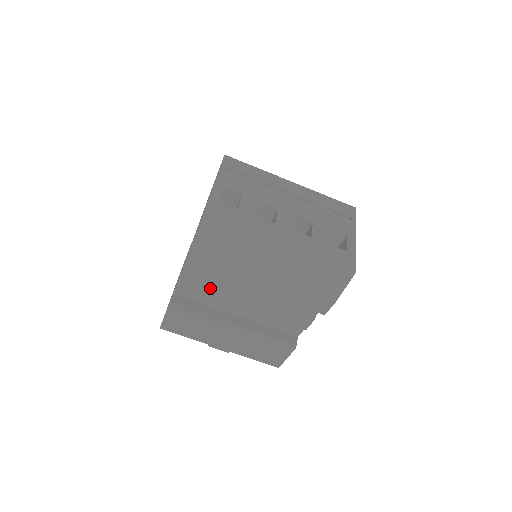
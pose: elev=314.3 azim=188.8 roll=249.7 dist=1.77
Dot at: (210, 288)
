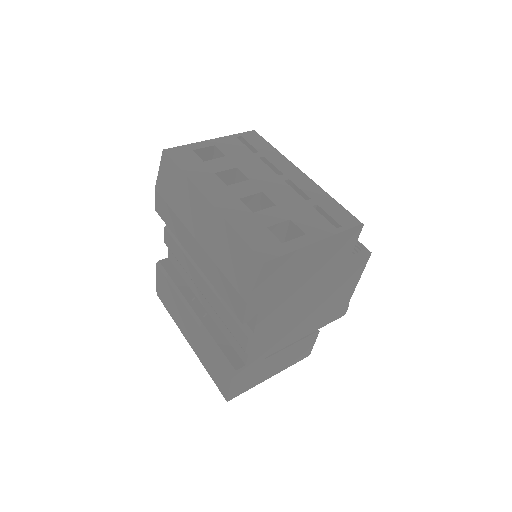
Dot at: (181, 255)
